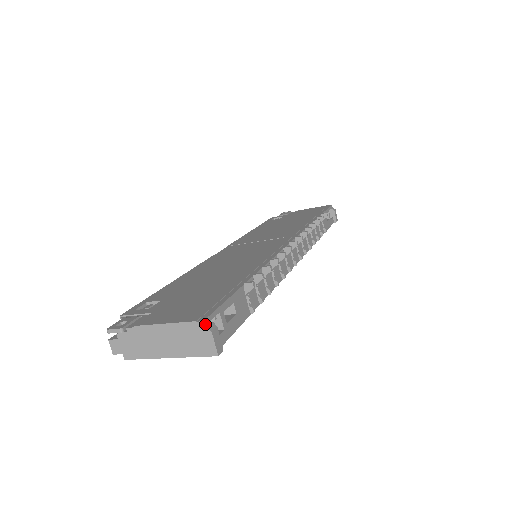
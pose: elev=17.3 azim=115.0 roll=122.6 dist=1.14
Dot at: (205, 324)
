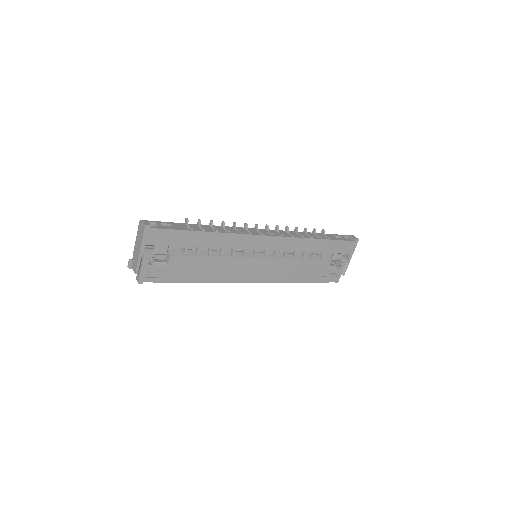
Dot at: (141, 221)
